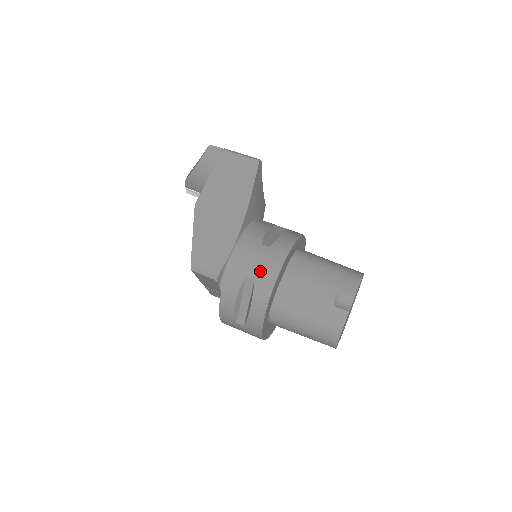
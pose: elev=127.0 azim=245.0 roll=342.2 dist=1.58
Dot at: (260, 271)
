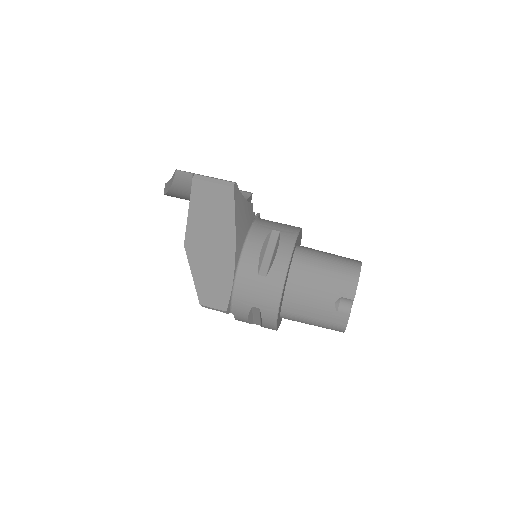
Dot at: (263, 302)
